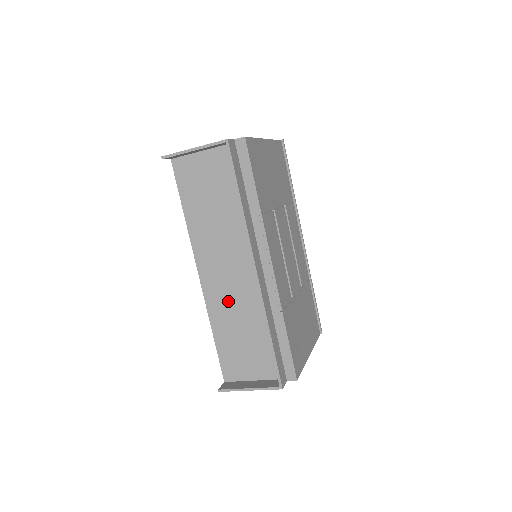
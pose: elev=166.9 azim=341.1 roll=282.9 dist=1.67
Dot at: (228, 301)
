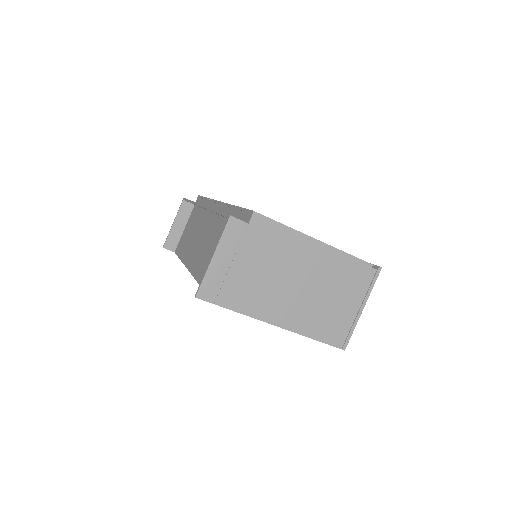
Dot at: (205, 254)
